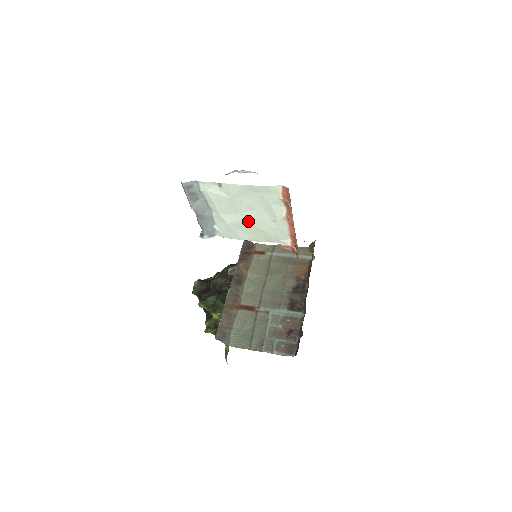
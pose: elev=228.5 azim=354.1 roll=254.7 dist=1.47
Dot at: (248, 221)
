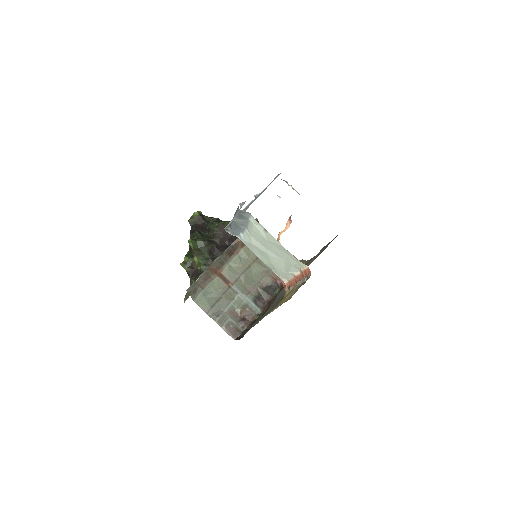
Dot at: (268, 255)
